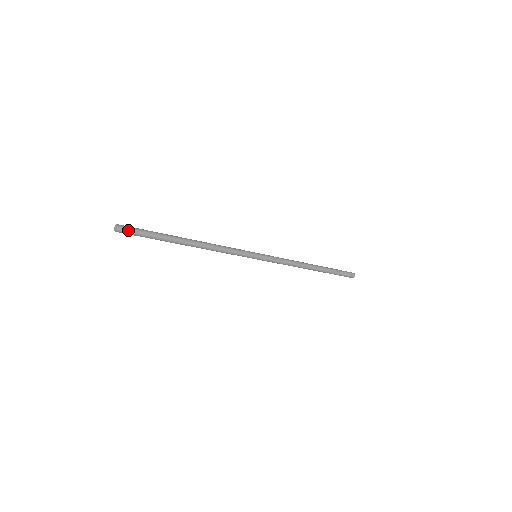
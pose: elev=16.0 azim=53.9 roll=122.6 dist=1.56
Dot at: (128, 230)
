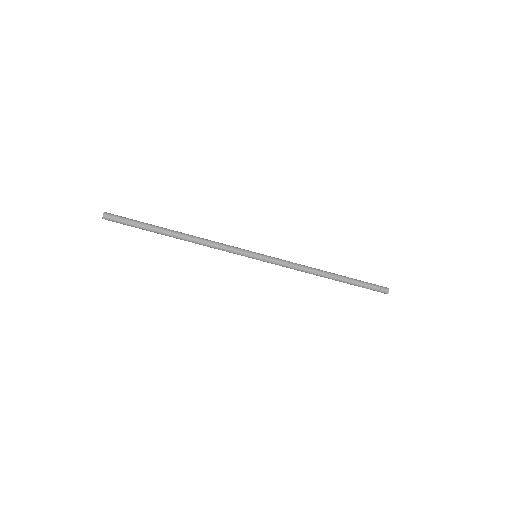
Dot at: (115, 216)
